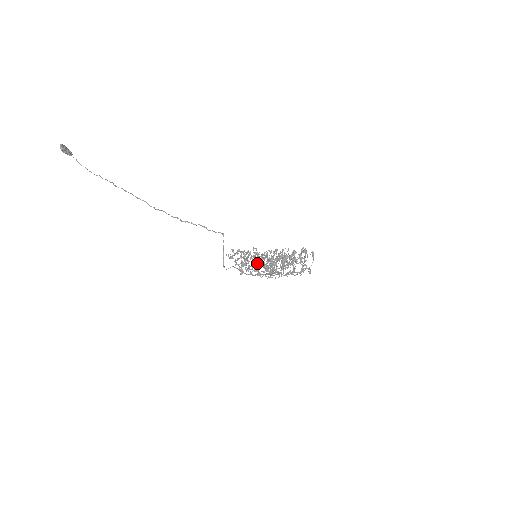
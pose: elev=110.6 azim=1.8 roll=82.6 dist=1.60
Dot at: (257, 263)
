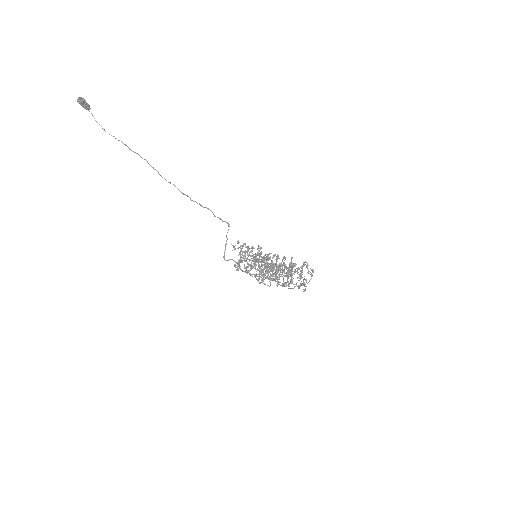
Dot at: (253, 264)
